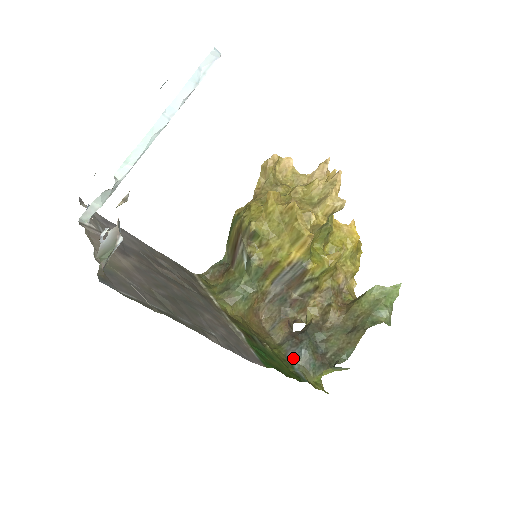
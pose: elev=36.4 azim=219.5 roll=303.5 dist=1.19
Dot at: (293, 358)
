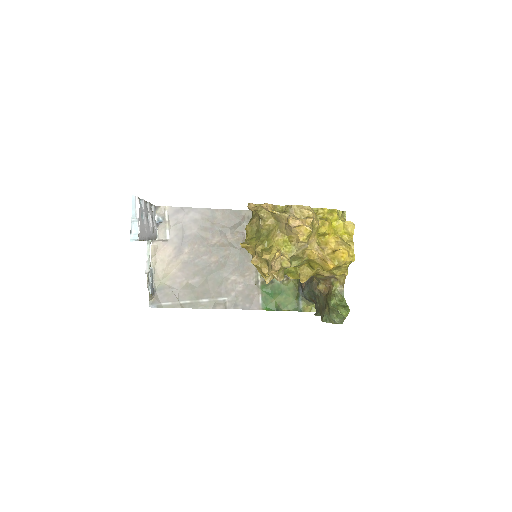
Dot at: (301, 292)
